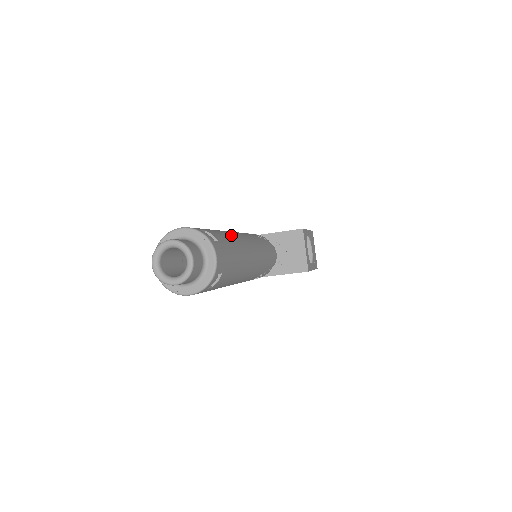
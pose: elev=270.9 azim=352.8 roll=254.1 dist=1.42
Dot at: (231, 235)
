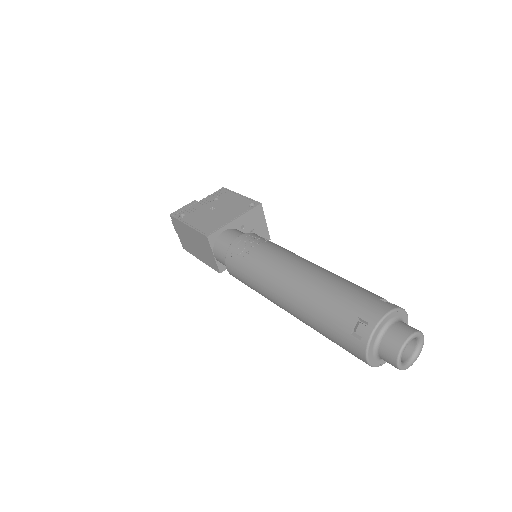
Dot at: (338, 276)
